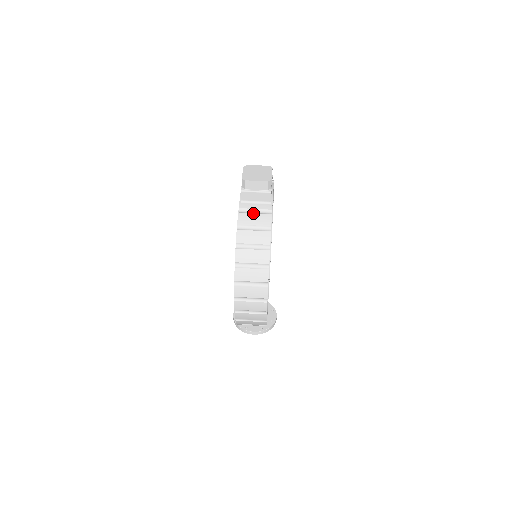
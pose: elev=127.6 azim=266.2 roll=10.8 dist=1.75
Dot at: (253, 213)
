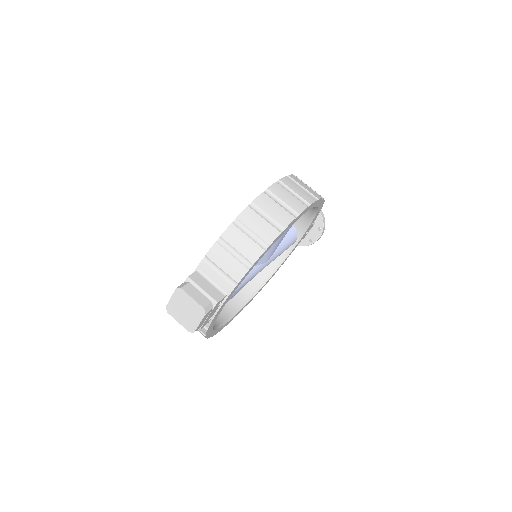
Dot at: occluded
